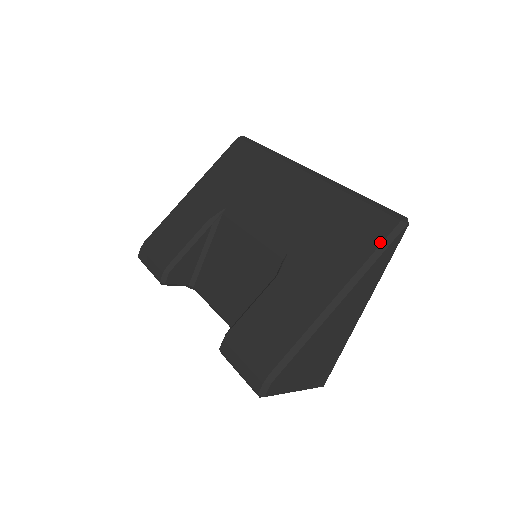
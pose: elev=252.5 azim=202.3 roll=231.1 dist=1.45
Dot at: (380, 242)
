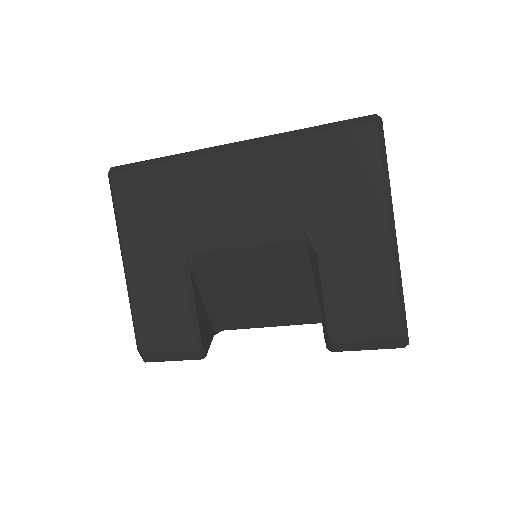
Dot at: (379, 154)
